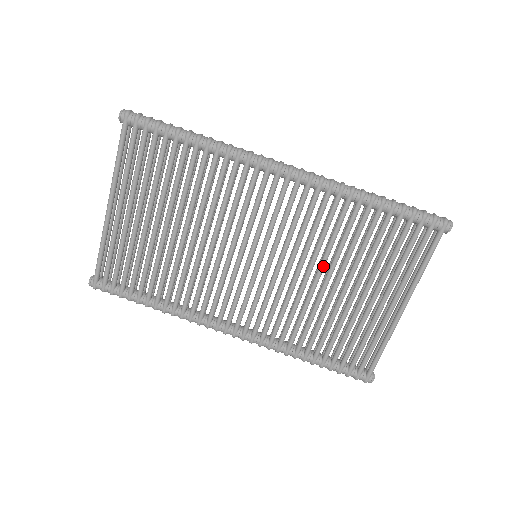
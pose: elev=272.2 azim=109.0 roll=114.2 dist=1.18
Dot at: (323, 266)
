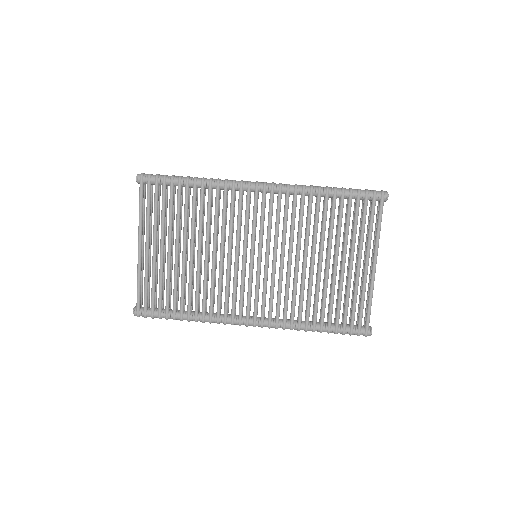
Dot at: (307, 249)
